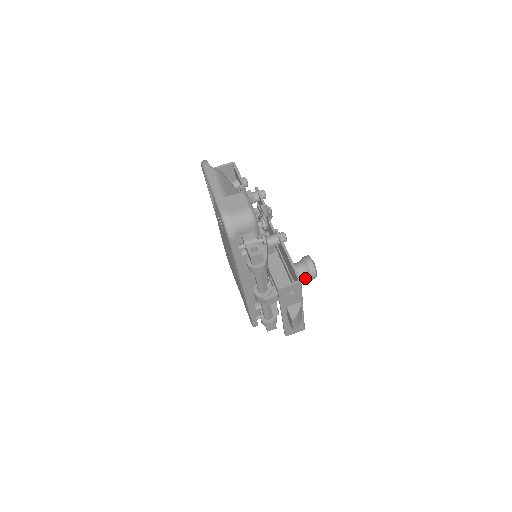
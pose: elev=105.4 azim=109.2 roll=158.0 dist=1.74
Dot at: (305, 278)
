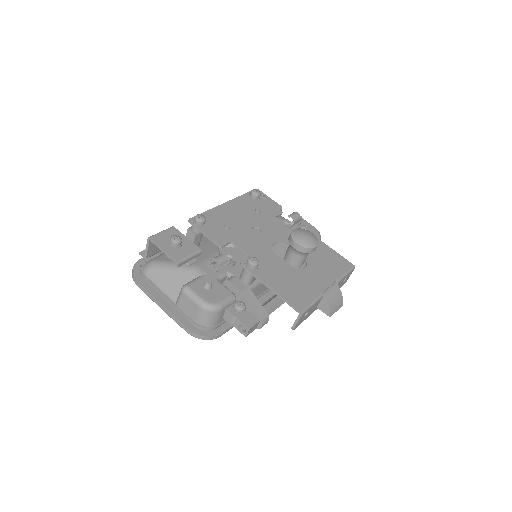
Dot at: occluded
